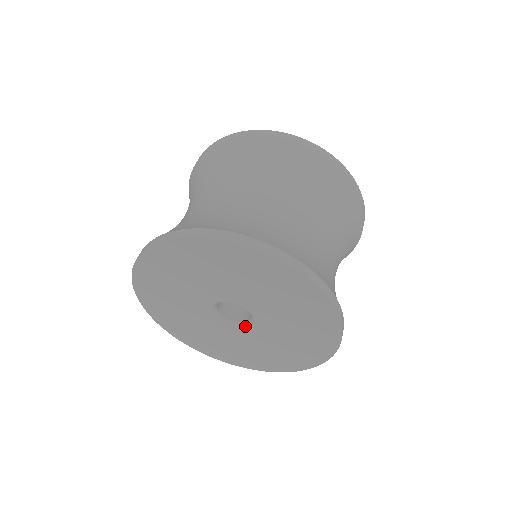
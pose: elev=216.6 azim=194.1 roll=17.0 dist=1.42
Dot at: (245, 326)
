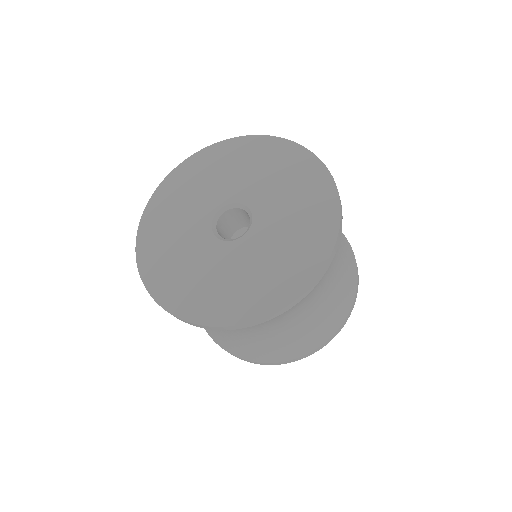
Dot at: (223, 239)
